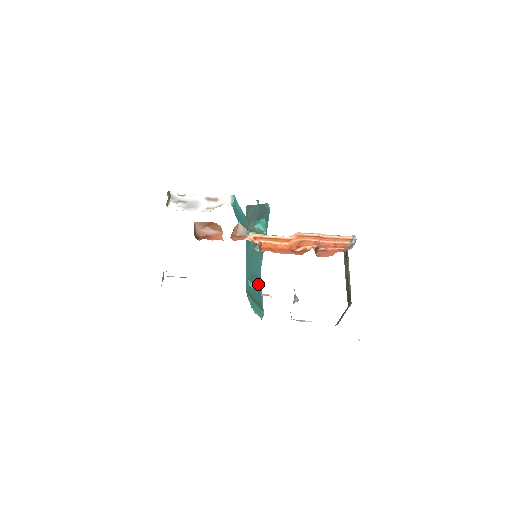
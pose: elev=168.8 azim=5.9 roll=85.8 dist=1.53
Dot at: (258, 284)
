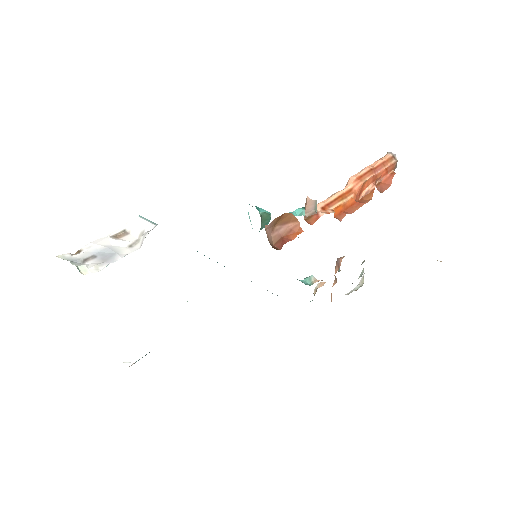
Dot at: (309, 277)
